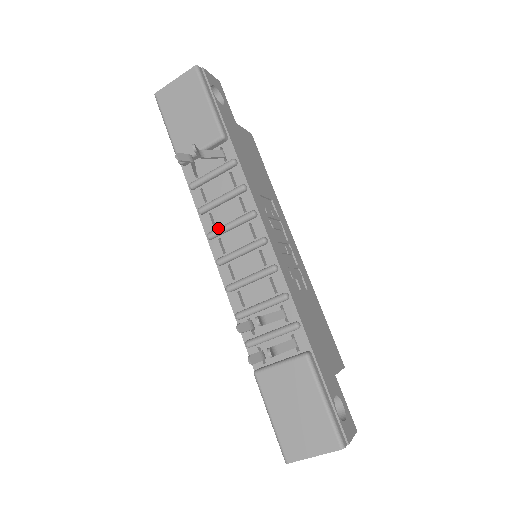
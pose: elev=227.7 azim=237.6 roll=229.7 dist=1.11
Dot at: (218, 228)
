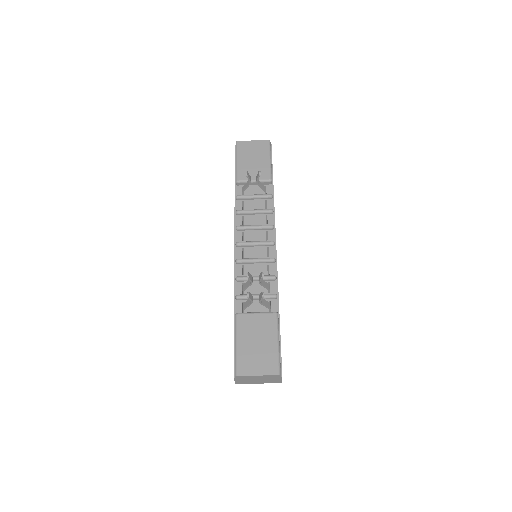
Dot at: (246, 225)
